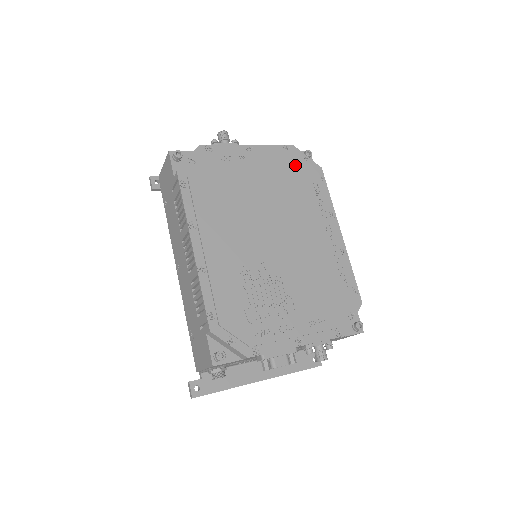
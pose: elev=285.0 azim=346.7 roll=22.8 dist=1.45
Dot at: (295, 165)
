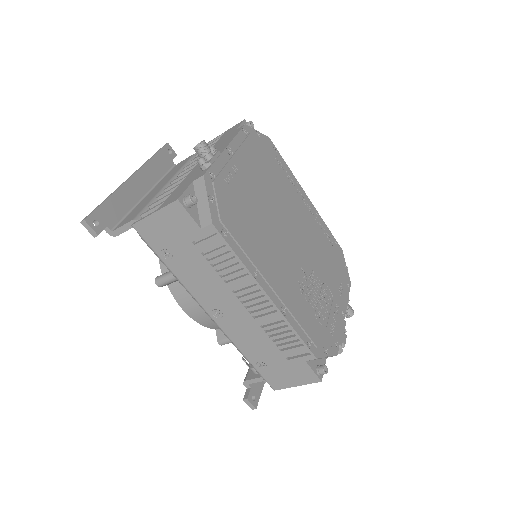
Dot at: (260, 148)
